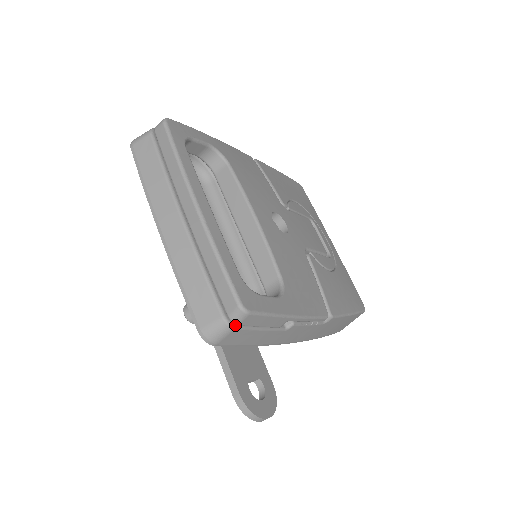
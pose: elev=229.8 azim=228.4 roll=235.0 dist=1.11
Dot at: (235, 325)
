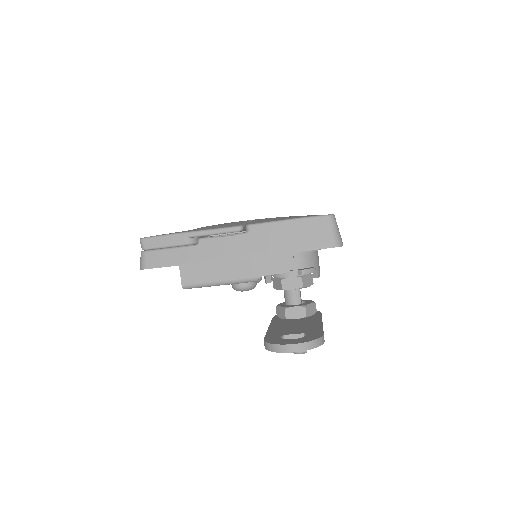
Dot at: (145, 251)
